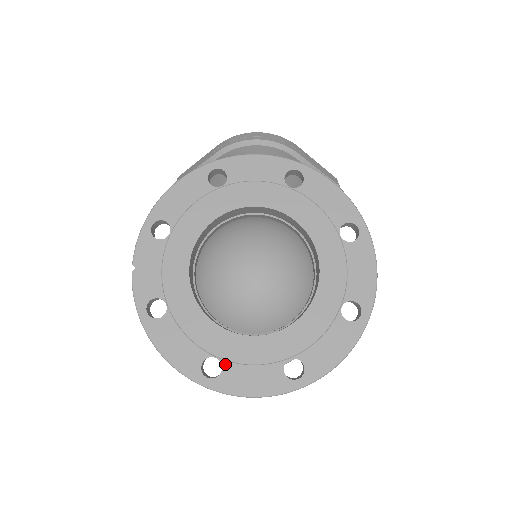
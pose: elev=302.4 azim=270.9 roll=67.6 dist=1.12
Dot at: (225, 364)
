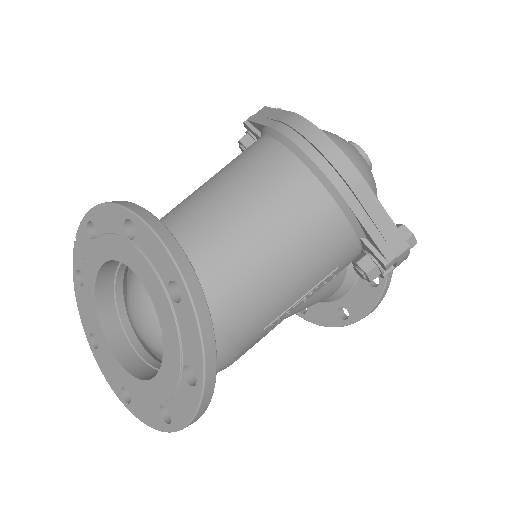
Dot at: (99, 348)
